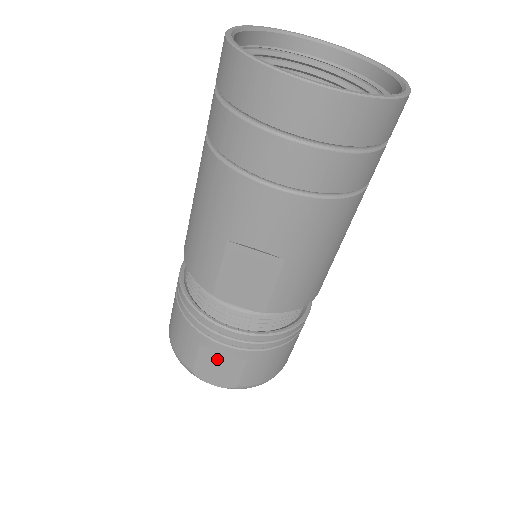
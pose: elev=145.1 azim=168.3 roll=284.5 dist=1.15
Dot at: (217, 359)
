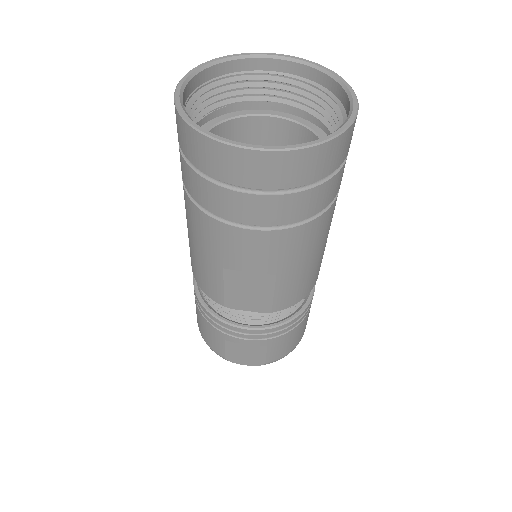
Dot at: (242, 348)
